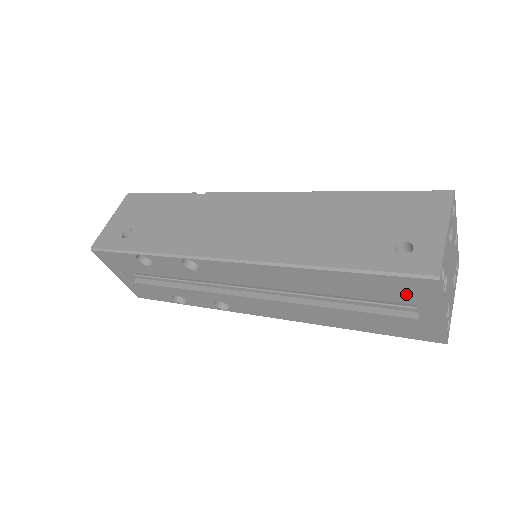
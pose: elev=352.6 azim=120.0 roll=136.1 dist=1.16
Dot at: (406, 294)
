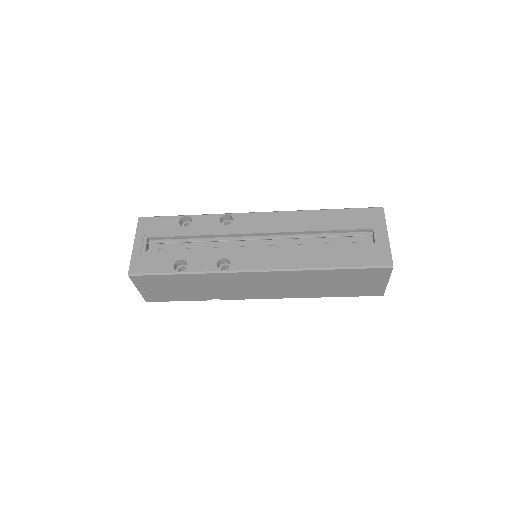
Dot at: (367, 221)
